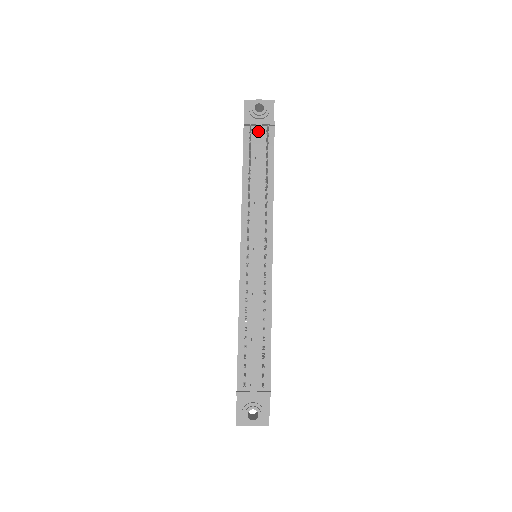
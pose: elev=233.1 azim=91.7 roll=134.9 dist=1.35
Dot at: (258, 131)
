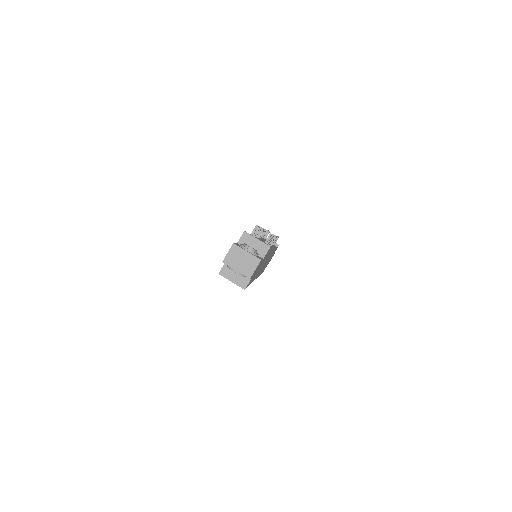
Dot at: occluded
